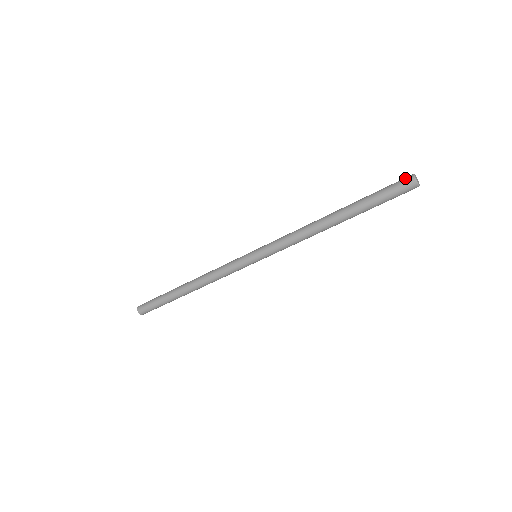
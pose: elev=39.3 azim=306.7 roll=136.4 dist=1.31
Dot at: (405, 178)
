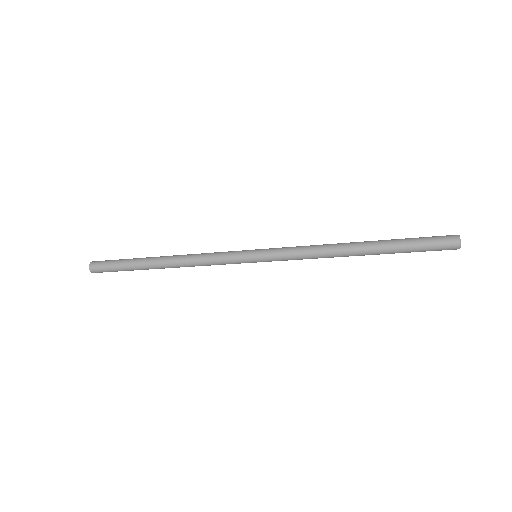
Dot at: (450, 244)
